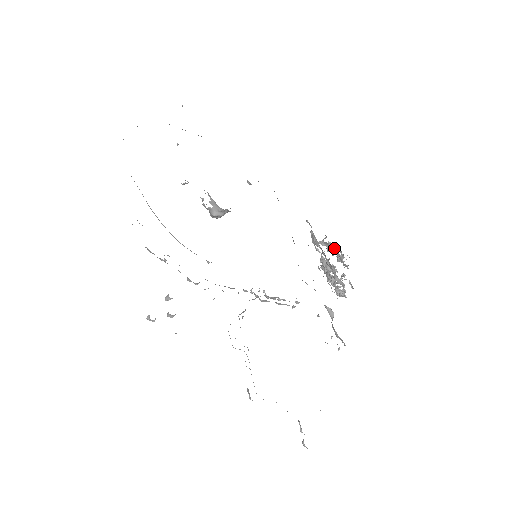
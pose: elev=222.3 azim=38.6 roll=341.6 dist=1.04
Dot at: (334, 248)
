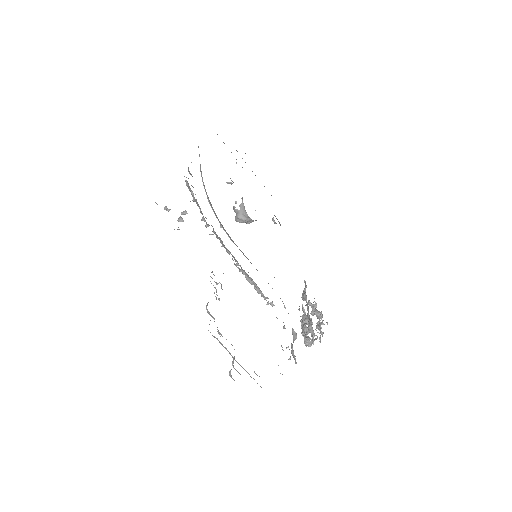
Dot at: (318, 313)
